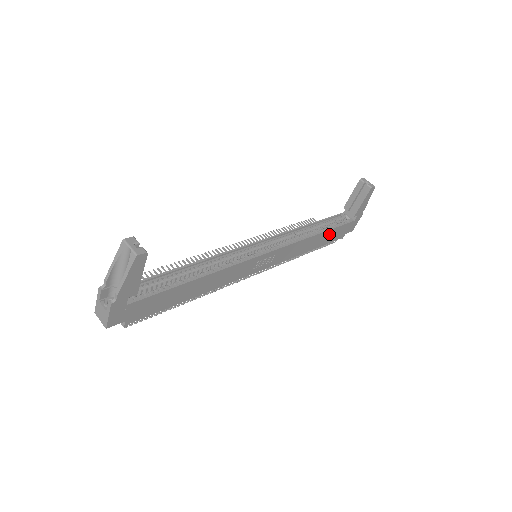
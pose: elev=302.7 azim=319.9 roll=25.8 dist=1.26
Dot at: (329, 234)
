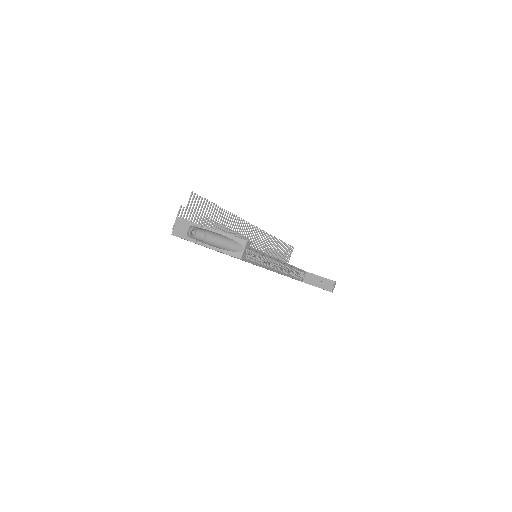
Dot at: occluded
